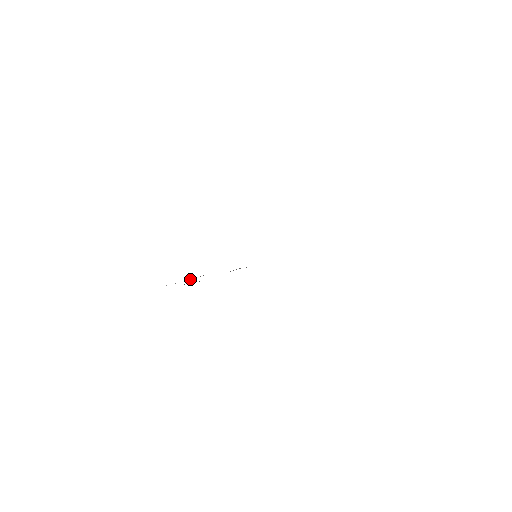
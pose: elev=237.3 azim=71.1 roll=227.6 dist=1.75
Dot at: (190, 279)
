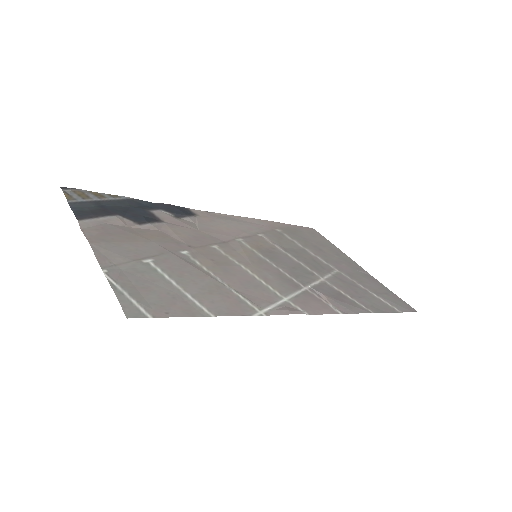
Dot at: (131, 226)
